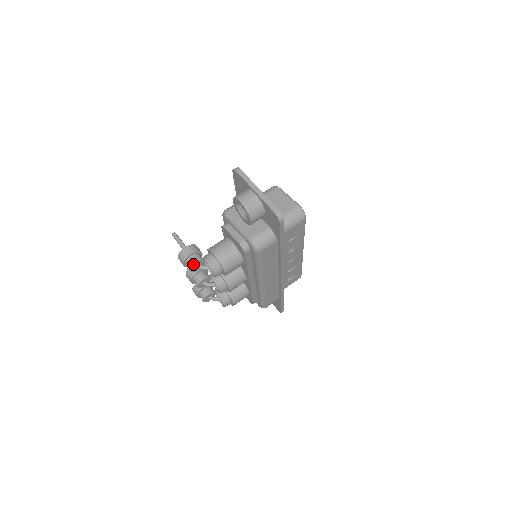
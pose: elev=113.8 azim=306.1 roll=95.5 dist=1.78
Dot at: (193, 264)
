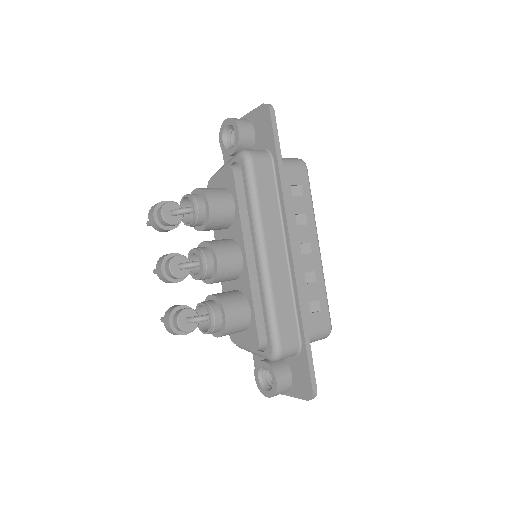
Dot at: (166, 203)
